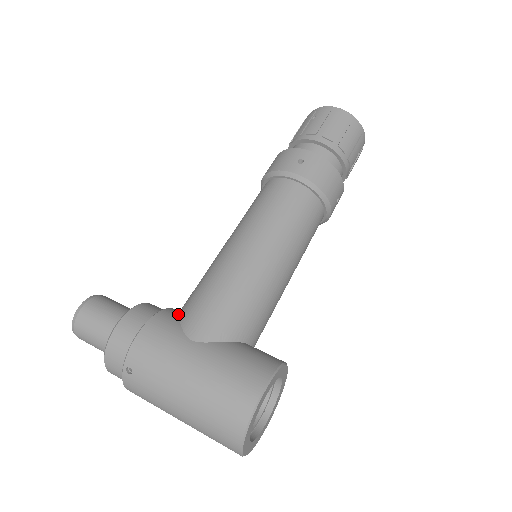
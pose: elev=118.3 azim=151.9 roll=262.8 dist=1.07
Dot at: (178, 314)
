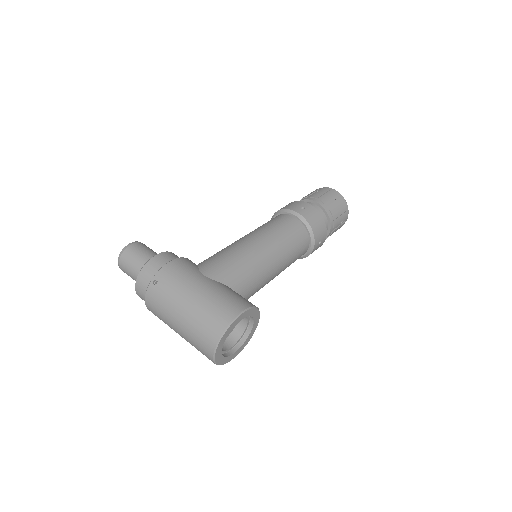
Dot at: occluded
